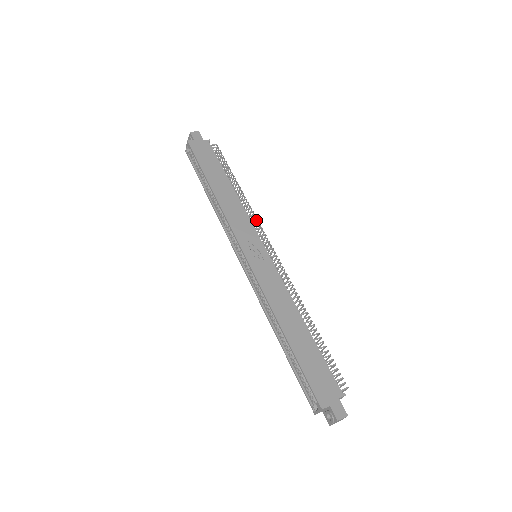
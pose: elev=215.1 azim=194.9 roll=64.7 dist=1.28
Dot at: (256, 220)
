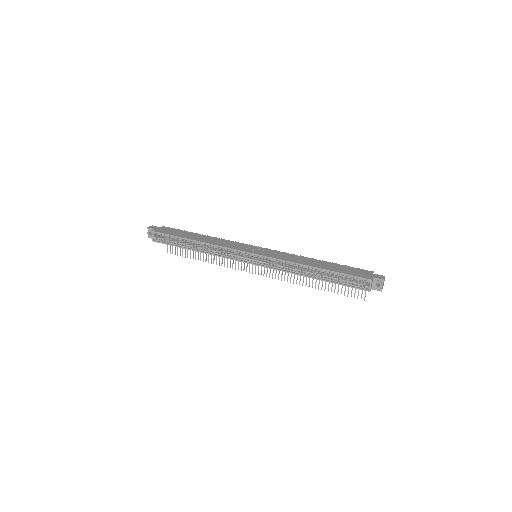
Dot at: occluded
